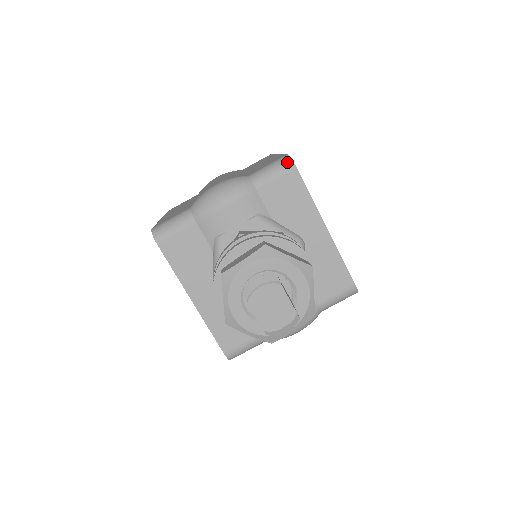
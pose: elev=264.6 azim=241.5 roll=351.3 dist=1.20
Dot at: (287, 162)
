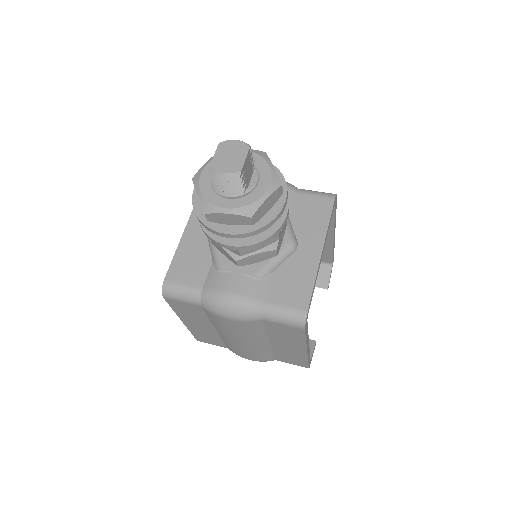
Dot at: (332, 194)
